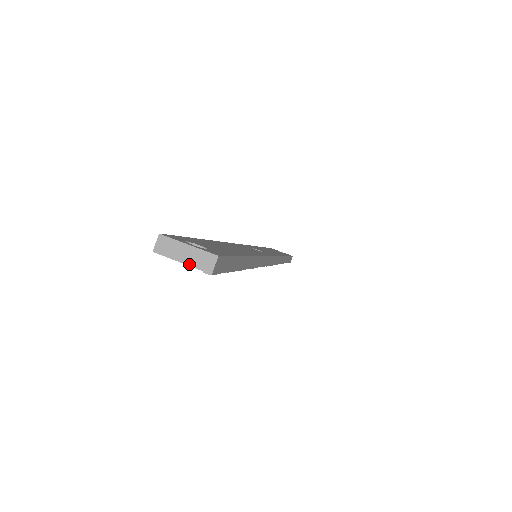
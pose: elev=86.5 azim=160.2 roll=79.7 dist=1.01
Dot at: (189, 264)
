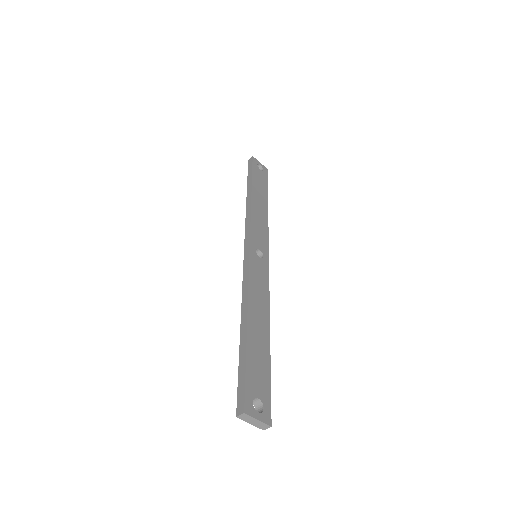
Dot at: (254, 425)
